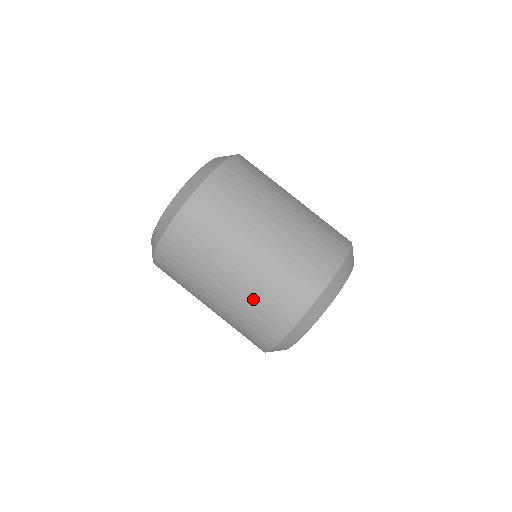
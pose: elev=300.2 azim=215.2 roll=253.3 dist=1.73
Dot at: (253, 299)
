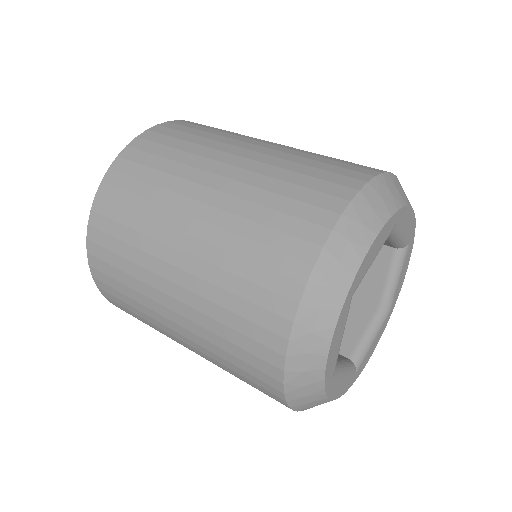
Dot at: (215, 295)
